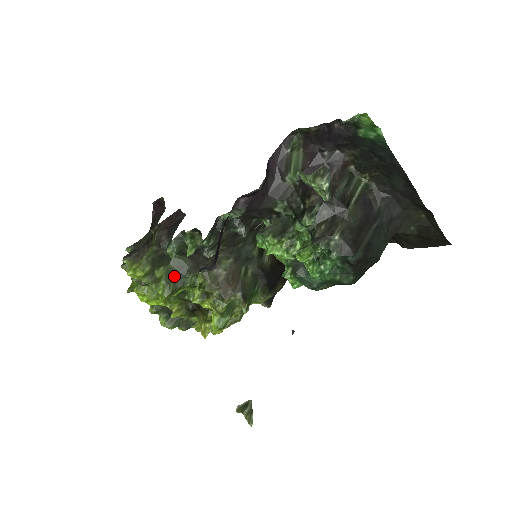
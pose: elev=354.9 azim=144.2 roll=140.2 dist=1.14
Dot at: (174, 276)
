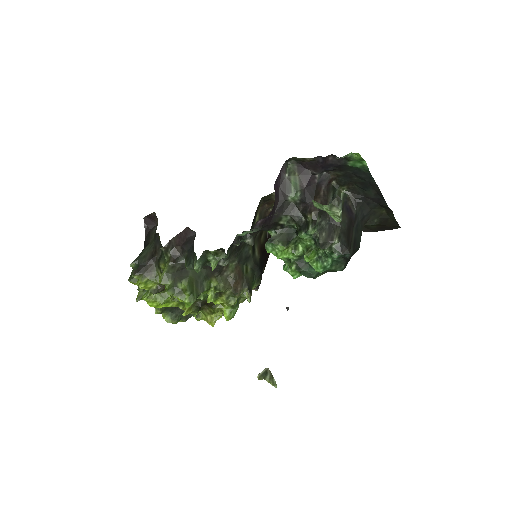
Dot at: (195, 285)
